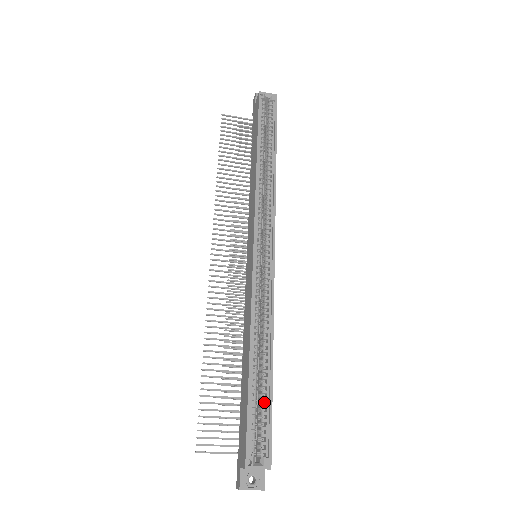
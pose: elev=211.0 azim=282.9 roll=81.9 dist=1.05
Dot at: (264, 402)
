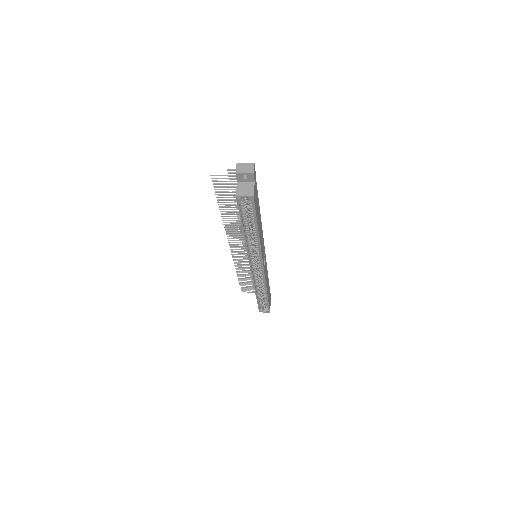
Dot at: (265, 301)
